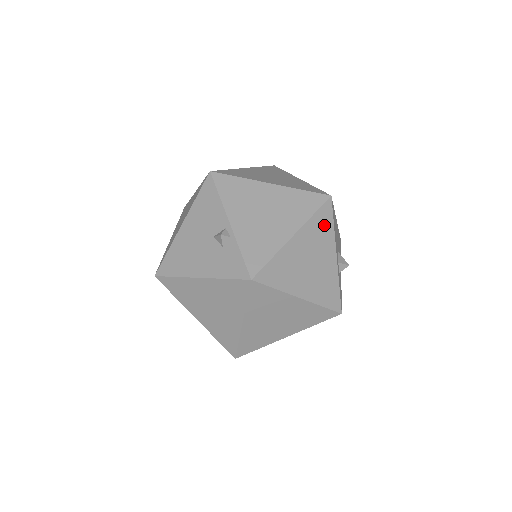
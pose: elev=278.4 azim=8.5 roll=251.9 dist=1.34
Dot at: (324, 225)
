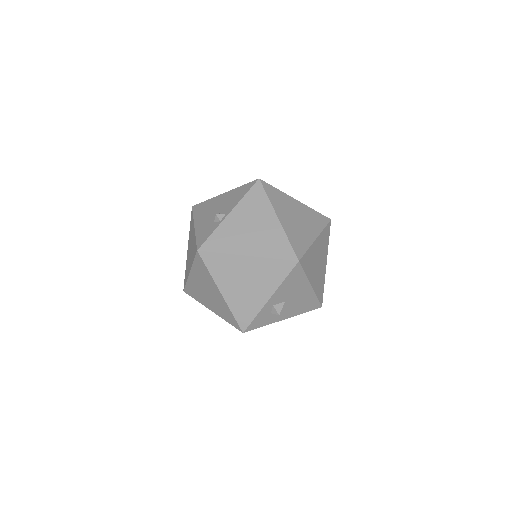
Dot at: (277, 272)
